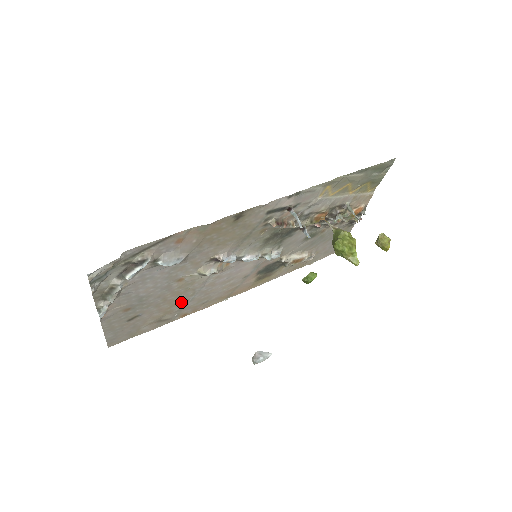
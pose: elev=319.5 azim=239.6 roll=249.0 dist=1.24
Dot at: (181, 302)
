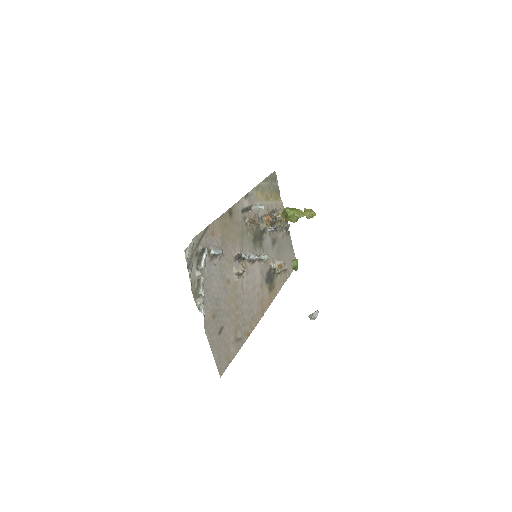
Dot at: (239, 314)
